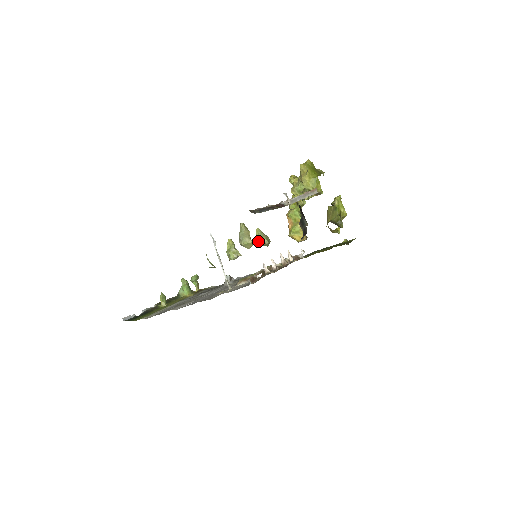
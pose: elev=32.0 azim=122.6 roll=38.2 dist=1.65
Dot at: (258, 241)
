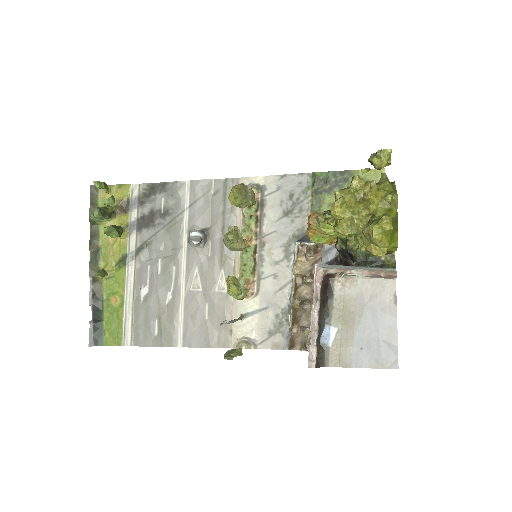
Dot at: (239, 207)
